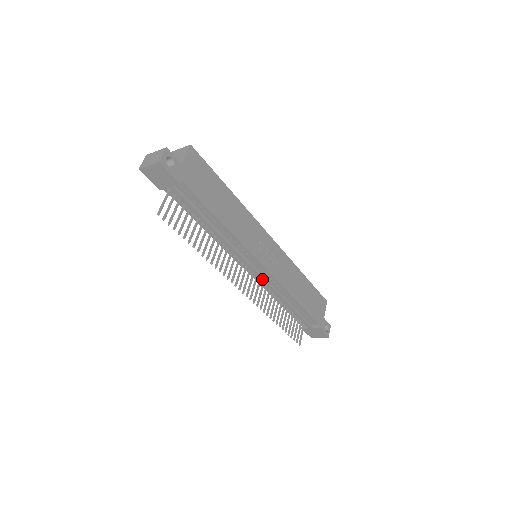
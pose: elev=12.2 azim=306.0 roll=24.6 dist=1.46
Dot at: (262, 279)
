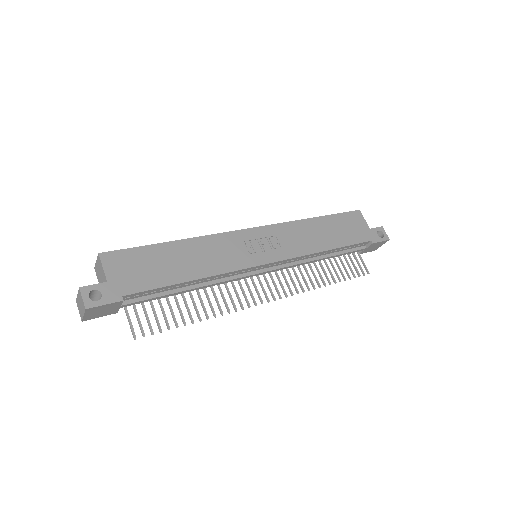
Dot at: (280, 269)
